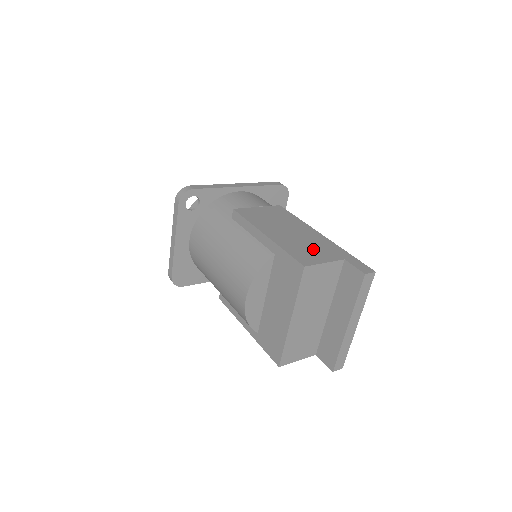
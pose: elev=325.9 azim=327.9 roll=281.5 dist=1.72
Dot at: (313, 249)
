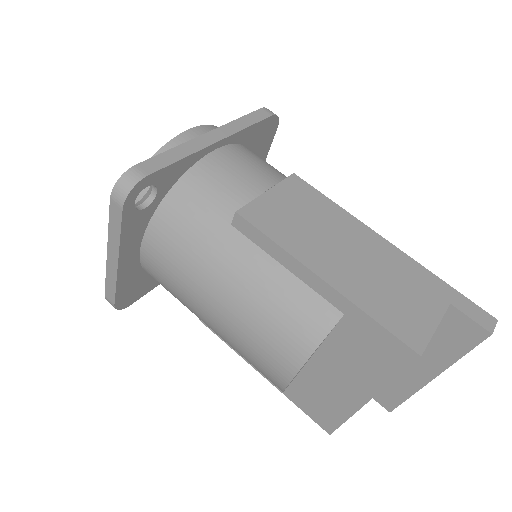
Dot at: (403, 293)
